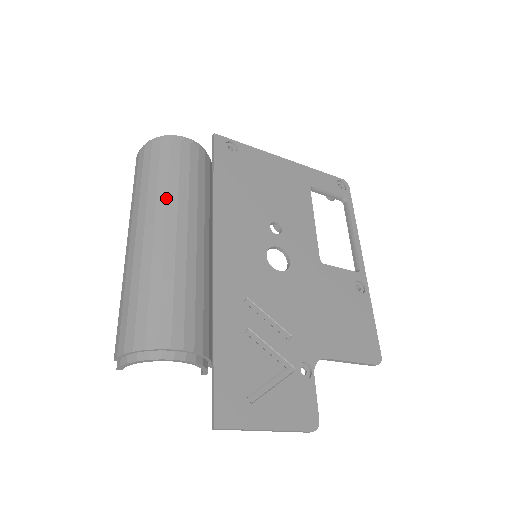
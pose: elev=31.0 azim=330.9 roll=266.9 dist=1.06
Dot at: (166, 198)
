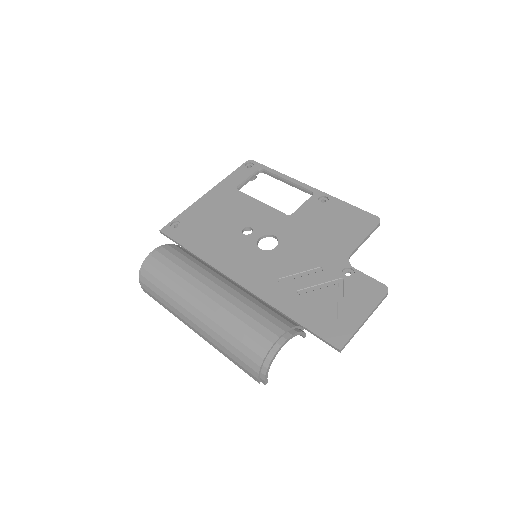
Dot at: (182, 289)
